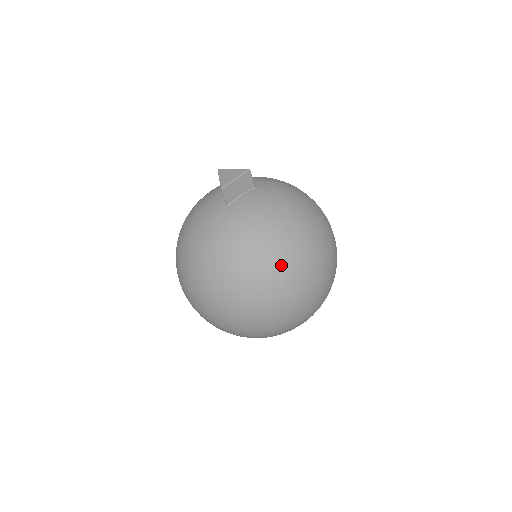
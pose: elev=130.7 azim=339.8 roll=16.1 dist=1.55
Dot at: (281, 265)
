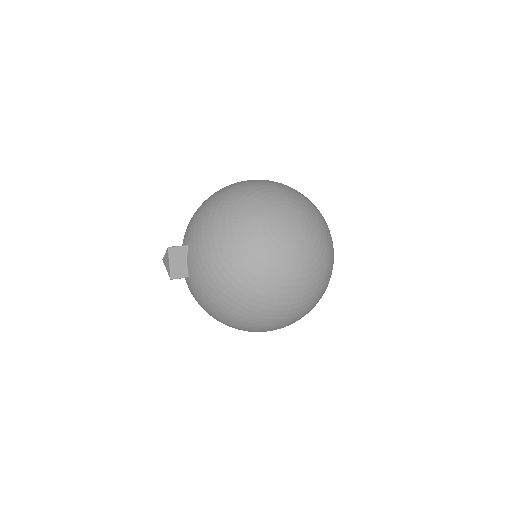
Dot at: (249, 285)
